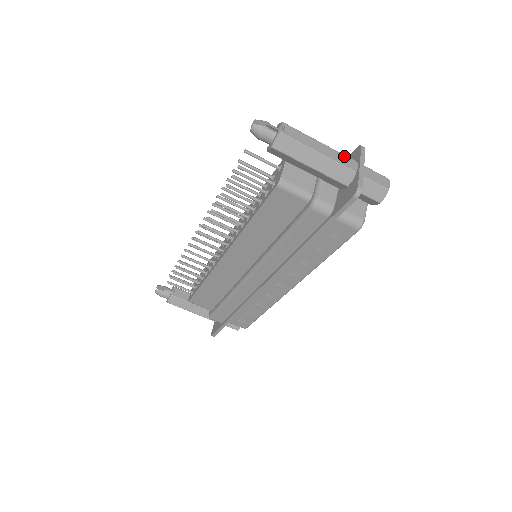
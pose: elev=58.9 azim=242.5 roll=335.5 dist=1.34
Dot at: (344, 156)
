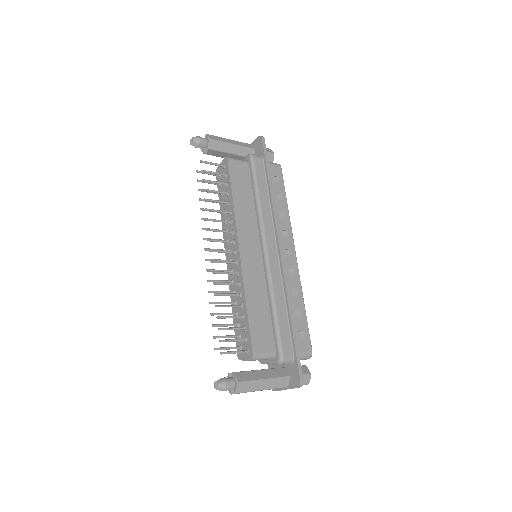
Dot at: occluded
